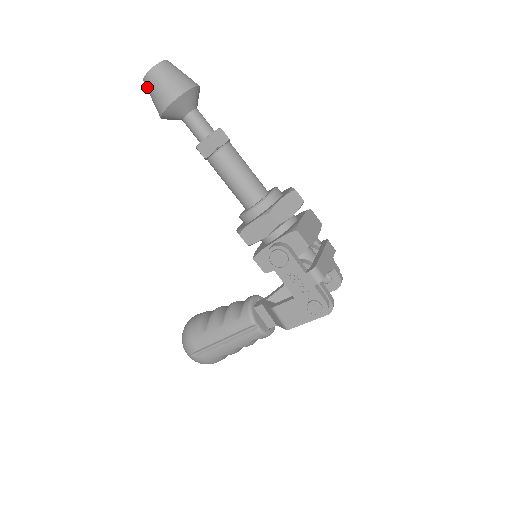
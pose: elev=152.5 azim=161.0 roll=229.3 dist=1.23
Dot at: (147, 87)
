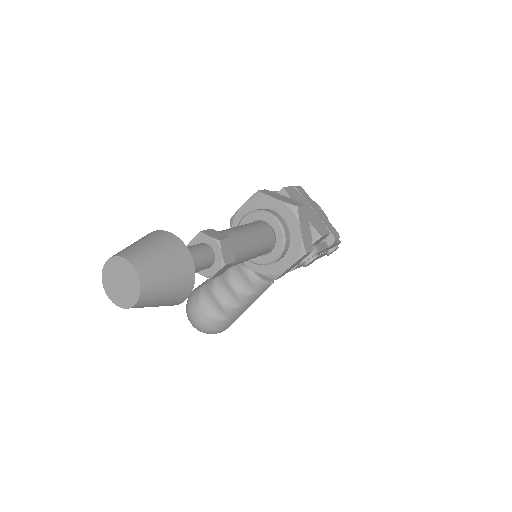
Dot at: occluded
